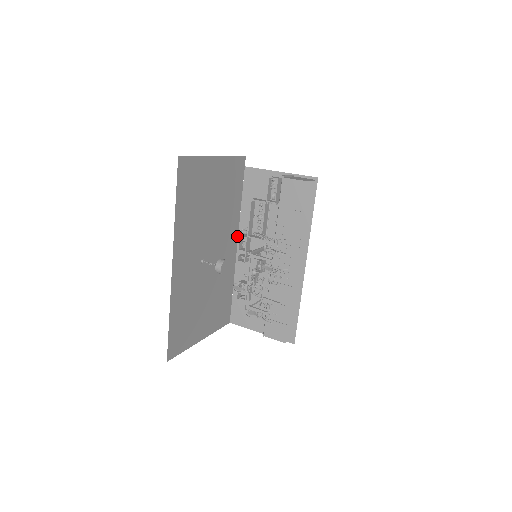
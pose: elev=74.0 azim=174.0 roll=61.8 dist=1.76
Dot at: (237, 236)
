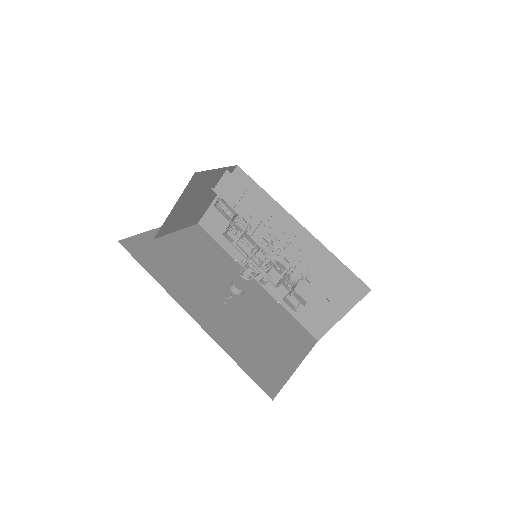
Dot at: occluded
